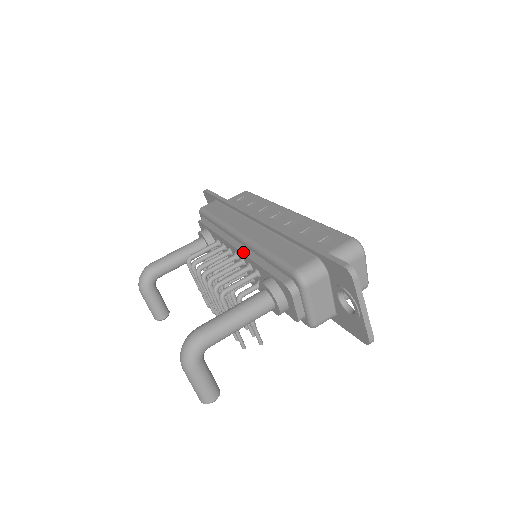
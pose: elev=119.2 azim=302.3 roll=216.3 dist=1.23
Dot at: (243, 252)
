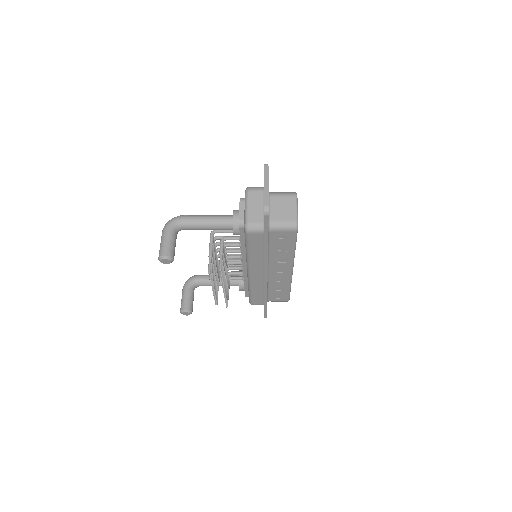
Dot at: occluded
